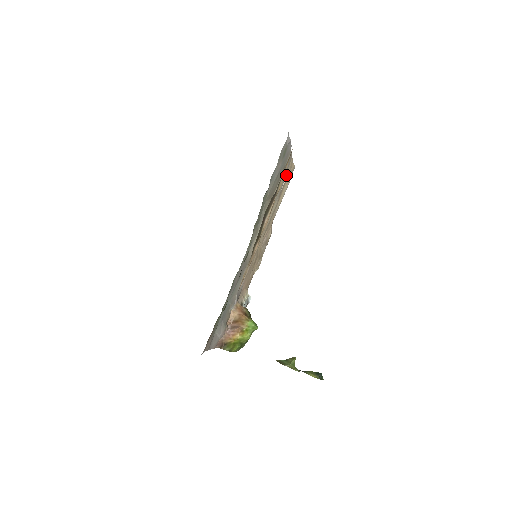
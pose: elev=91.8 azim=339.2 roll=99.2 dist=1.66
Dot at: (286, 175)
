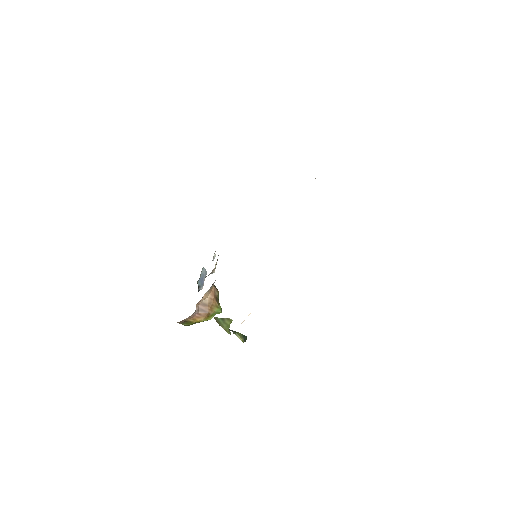
Dot at: occluded
